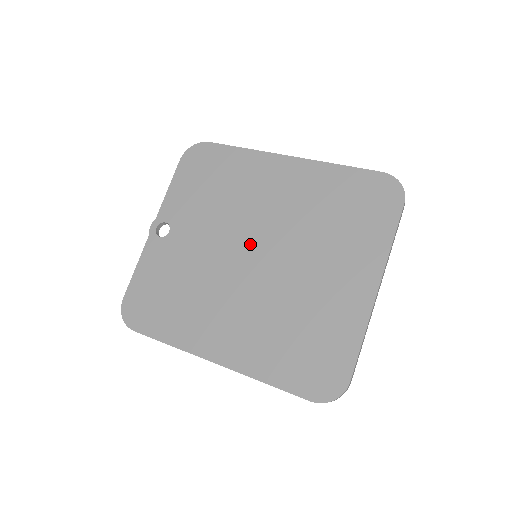
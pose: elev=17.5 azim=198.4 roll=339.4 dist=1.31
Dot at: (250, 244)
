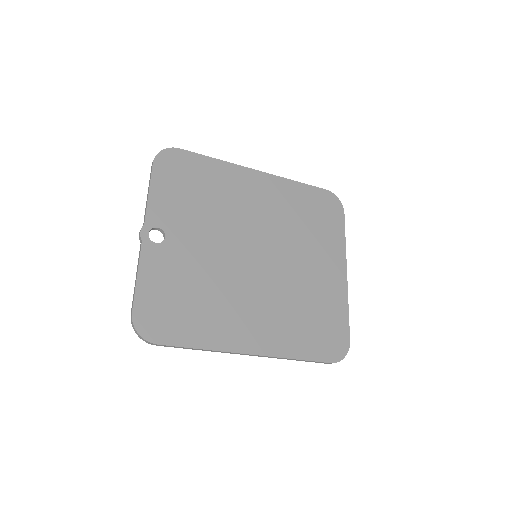
Dot at: (250, 246)
